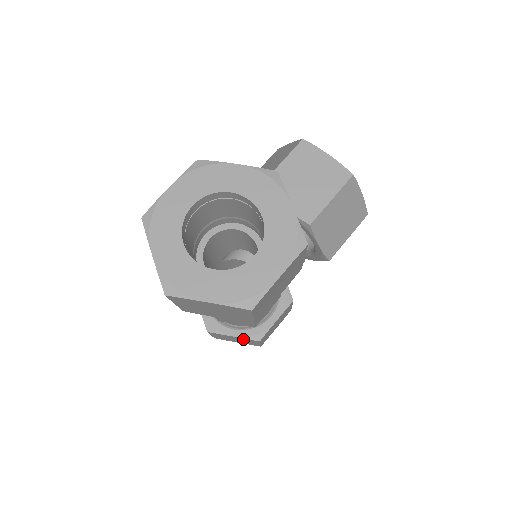
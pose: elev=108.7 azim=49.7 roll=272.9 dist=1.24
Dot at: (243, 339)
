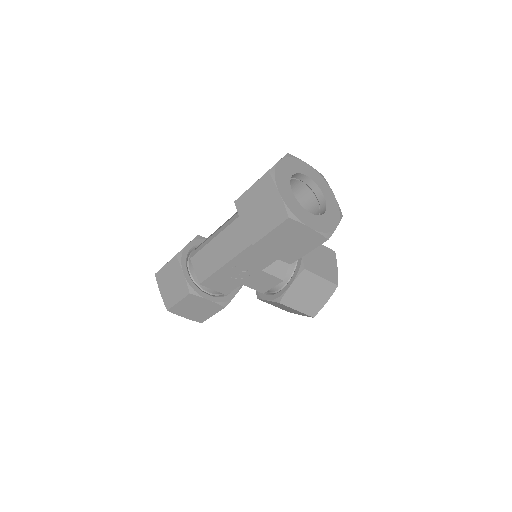
Dot at: (182, 284)
